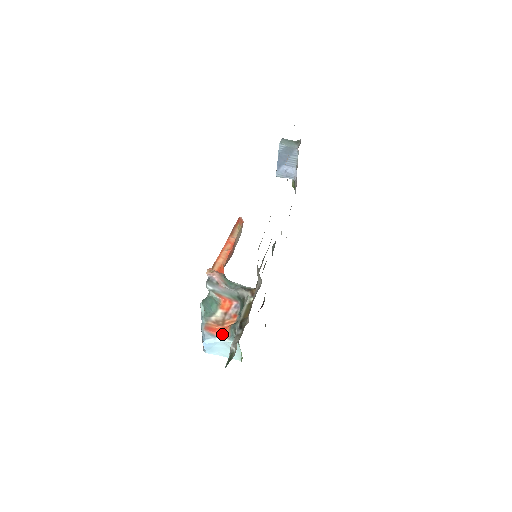
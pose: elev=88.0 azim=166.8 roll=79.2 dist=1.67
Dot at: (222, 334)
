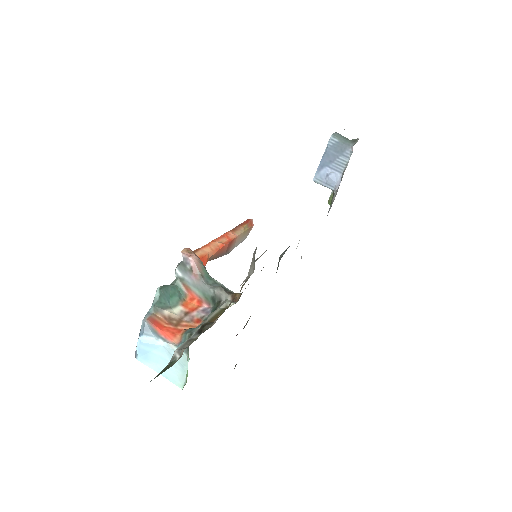
Dot at: (170, 336)
